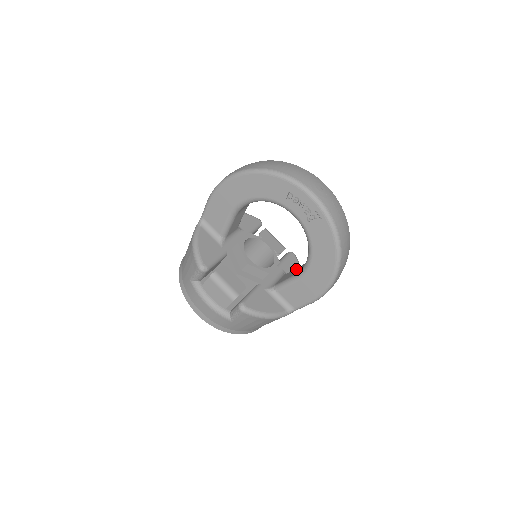
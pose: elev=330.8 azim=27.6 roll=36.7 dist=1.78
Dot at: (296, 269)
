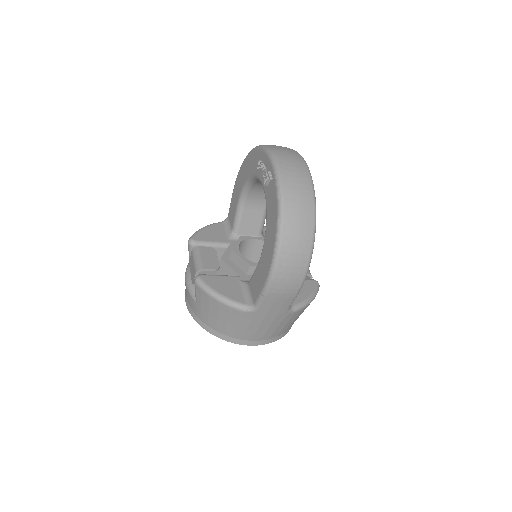
Dot at: occluded
